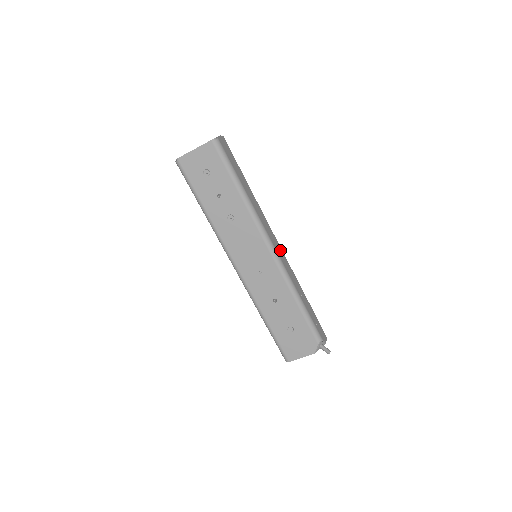
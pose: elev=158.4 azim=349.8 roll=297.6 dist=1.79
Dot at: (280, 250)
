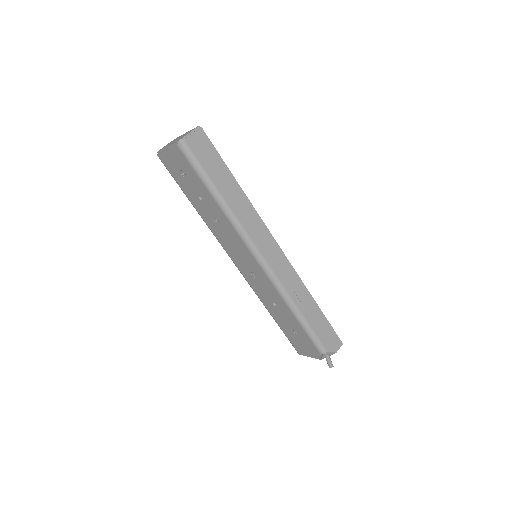
Dot at: (279, 257)
